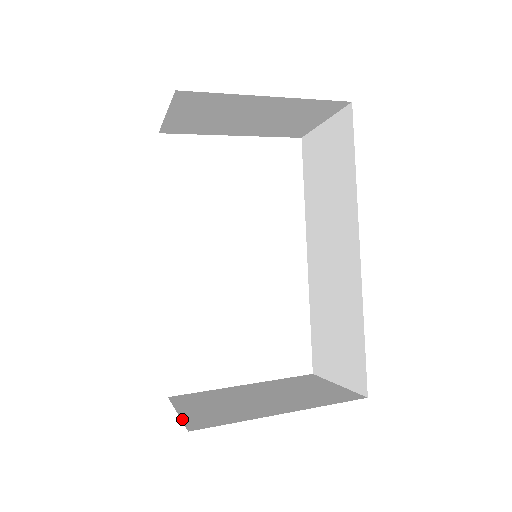
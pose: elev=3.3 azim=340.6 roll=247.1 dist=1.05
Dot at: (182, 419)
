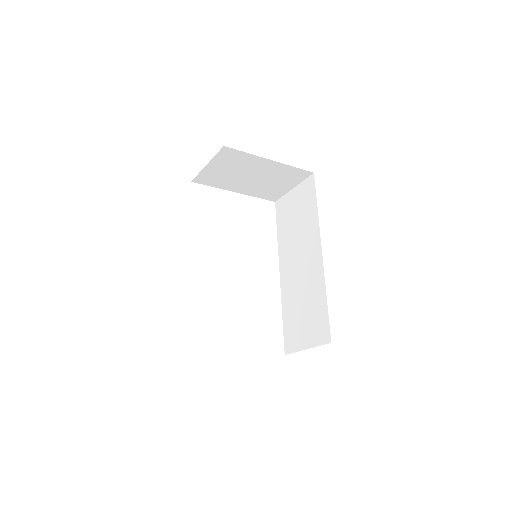
Dot at: occluded
